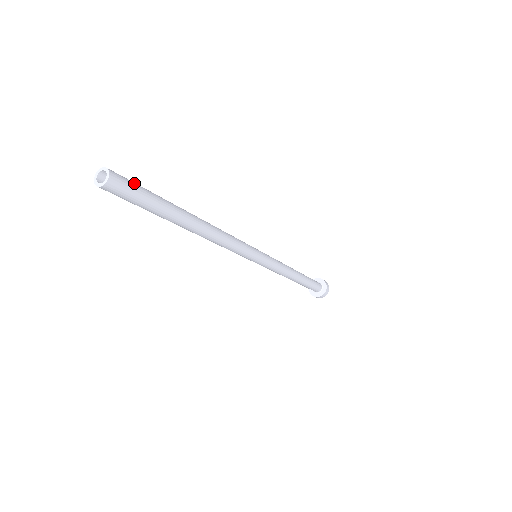
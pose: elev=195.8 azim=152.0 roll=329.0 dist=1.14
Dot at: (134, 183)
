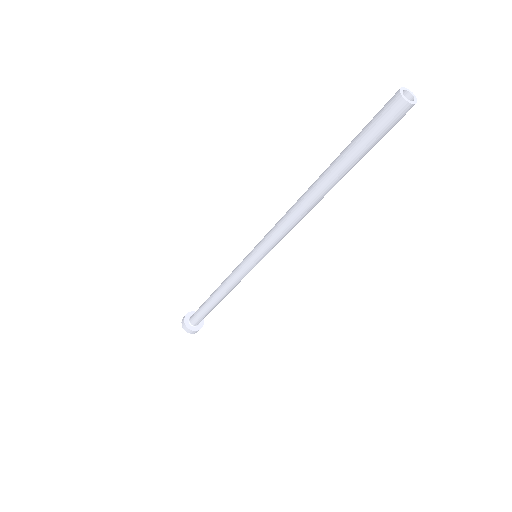
Dot at: occluded
